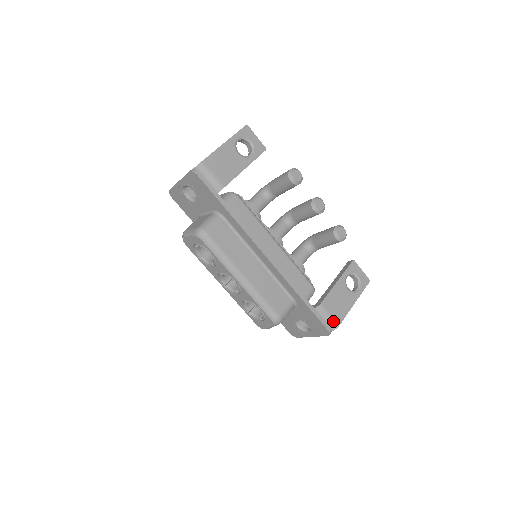
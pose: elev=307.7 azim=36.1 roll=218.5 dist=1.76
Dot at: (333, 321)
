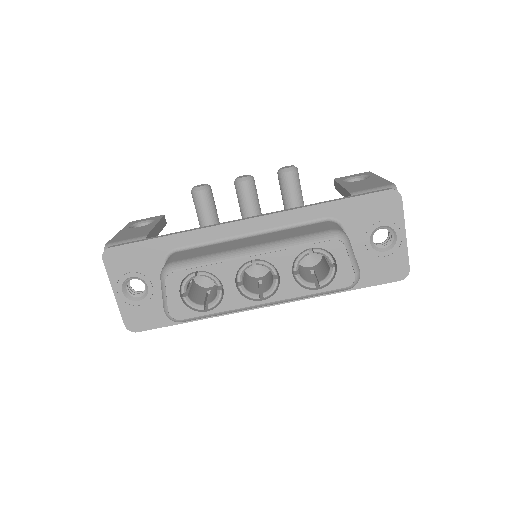
Dot at: (383, 188)
